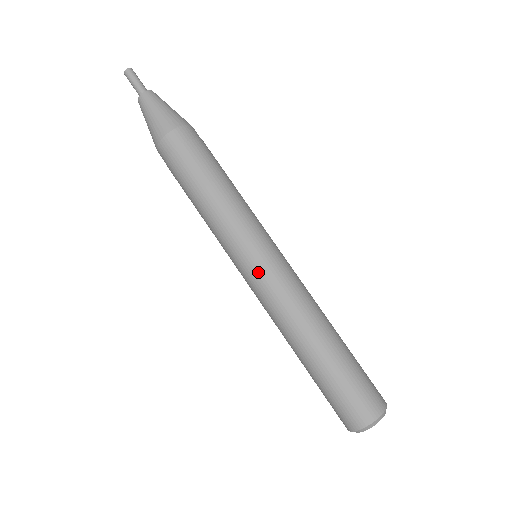
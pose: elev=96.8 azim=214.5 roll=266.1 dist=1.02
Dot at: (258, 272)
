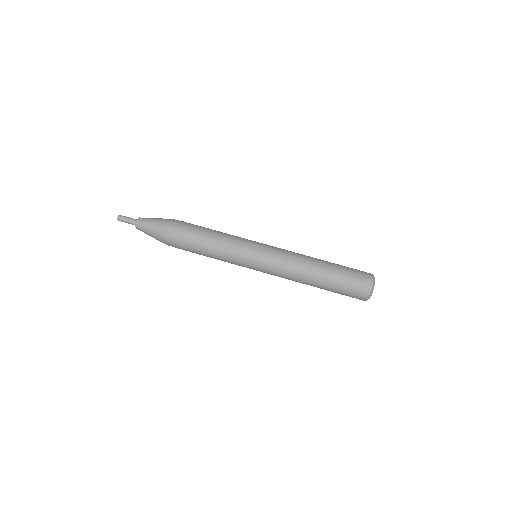
Dot at: (267, 251)
